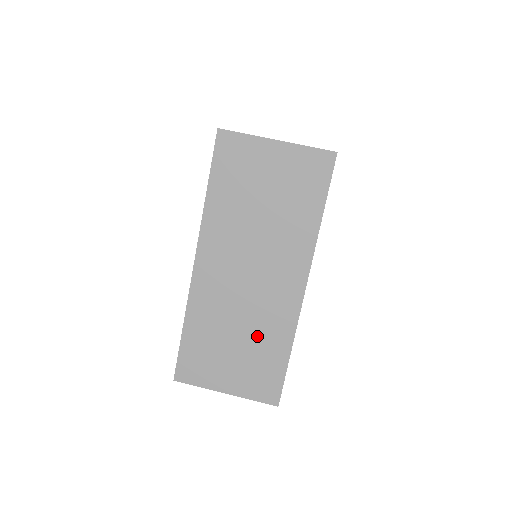
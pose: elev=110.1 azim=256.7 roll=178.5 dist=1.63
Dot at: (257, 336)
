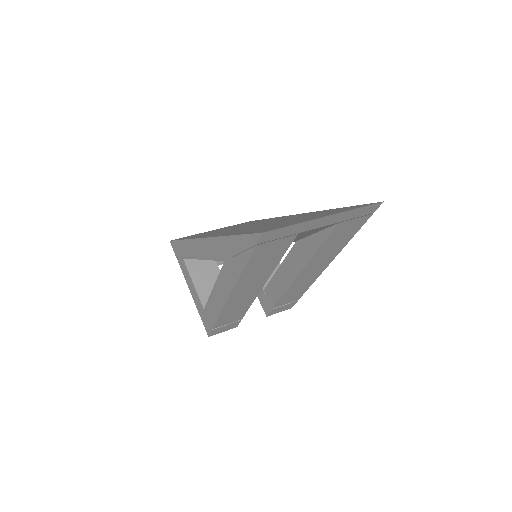
Dot at: occluded
